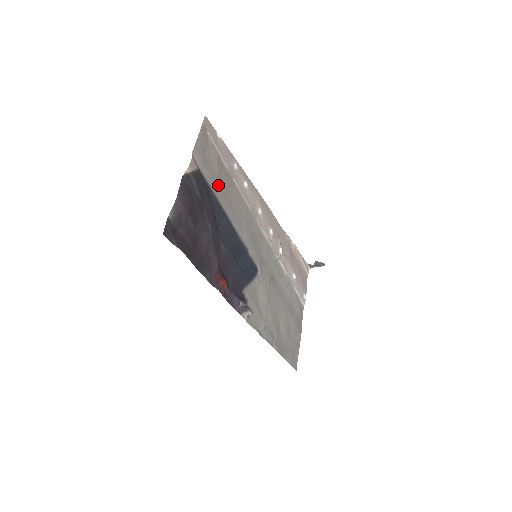
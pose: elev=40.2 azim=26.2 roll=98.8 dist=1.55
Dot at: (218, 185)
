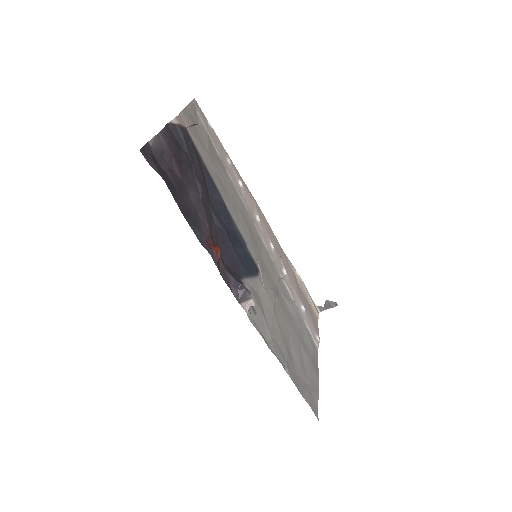
Dot at: (209, 160)
